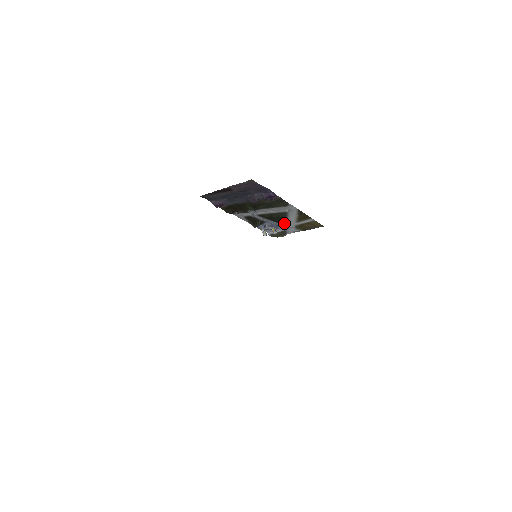
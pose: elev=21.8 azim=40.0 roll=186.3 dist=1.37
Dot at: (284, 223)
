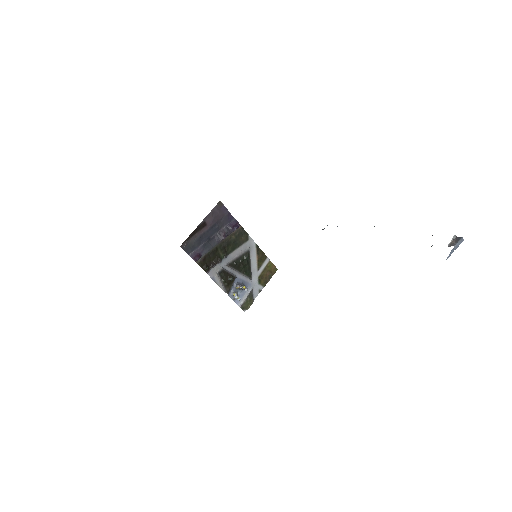
Dot at: (249, 273)
